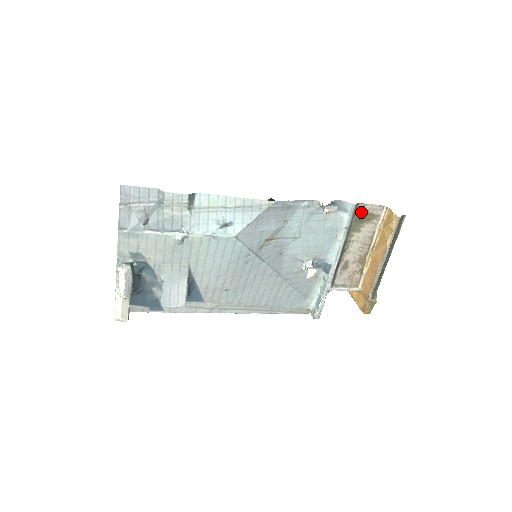
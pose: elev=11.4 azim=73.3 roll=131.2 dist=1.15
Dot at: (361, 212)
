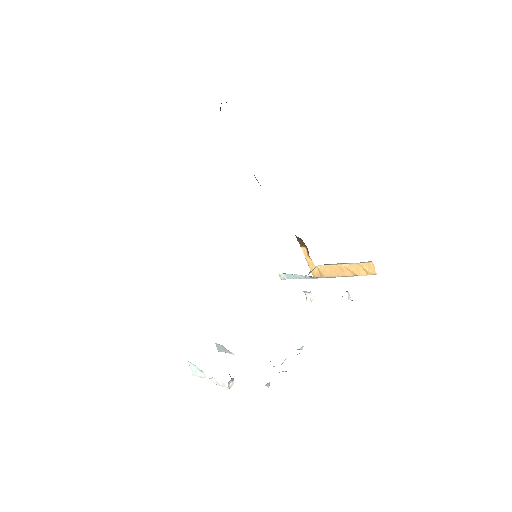
Dot at: occluded
